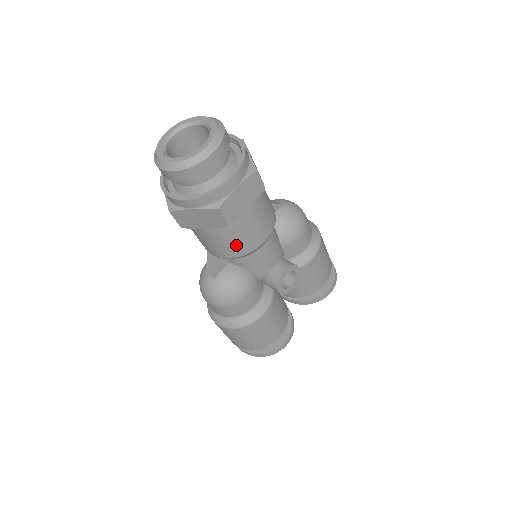
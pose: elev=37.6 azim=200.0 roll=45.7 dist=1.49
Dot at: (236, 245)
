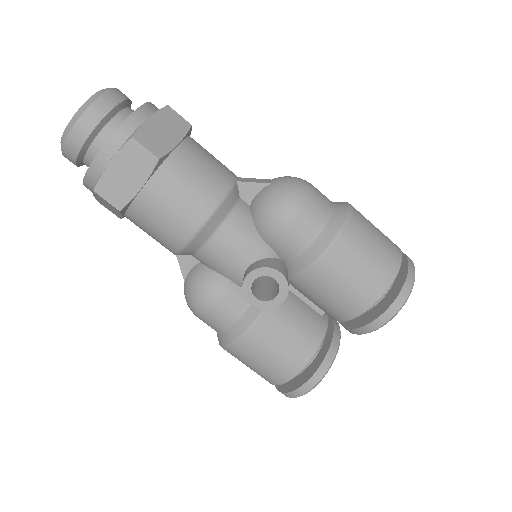
Dot at: (162, 236)
